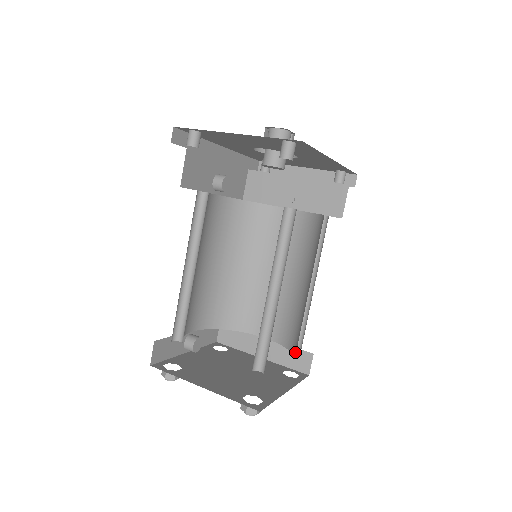
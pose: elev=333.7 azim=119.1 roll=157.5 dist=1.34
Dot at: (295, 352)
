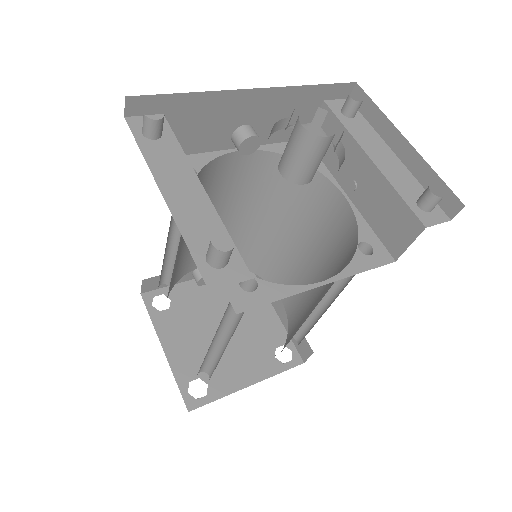
Dot at: occluded
